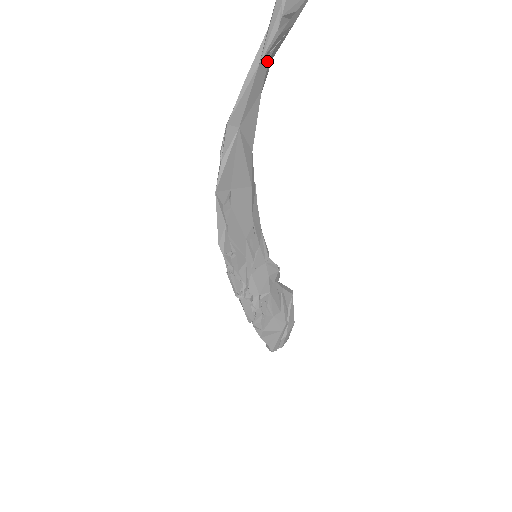
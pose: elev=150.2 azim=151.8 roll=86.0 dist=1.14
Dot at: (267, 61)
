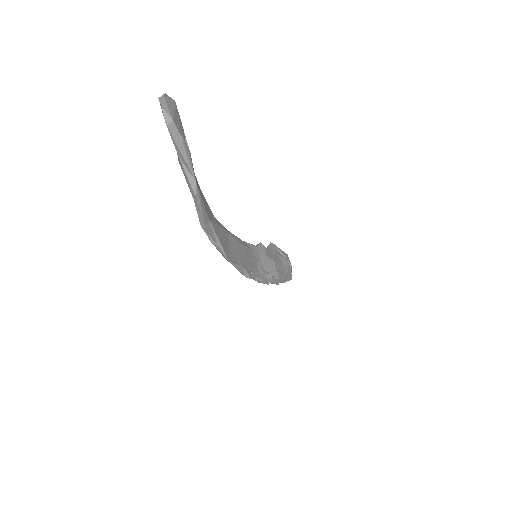
Dot at: (194, 173)
